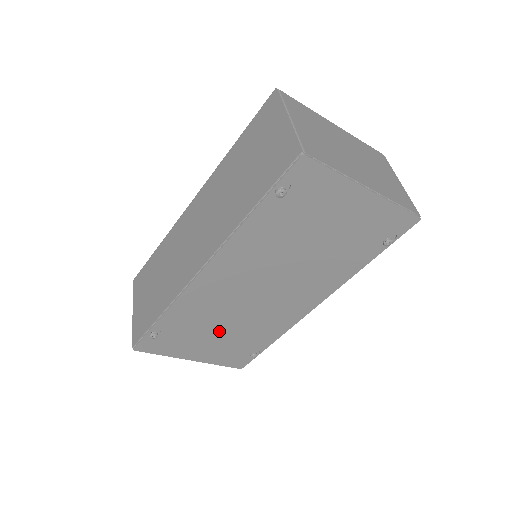
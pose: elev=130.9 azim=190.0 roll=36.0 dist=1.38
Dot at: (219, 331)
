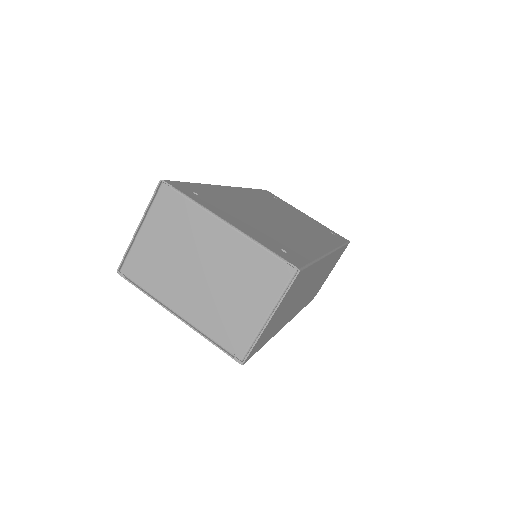
Dot at: occluded
